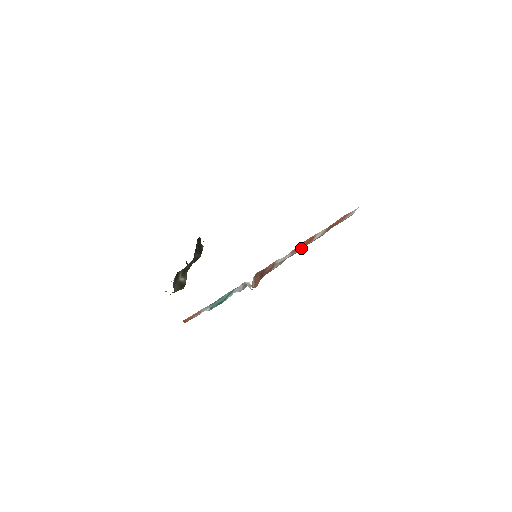
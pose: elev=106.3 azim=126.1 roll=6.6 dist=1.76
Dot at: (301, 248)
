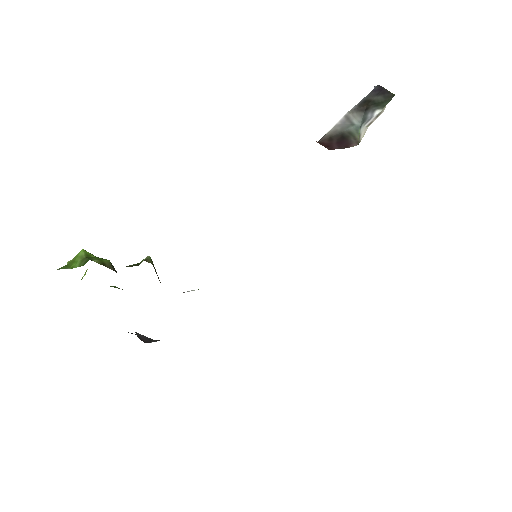
Dot at: occluded
